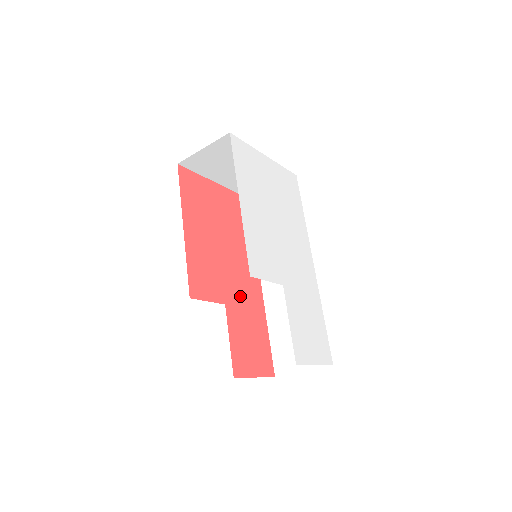
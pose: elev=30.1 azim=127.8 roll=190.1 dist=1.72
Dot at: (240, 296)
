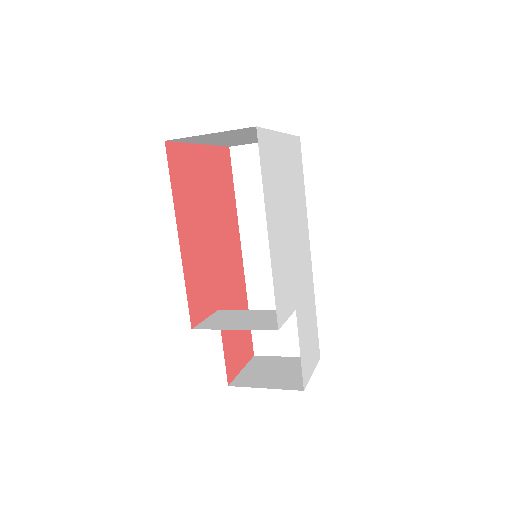
Dot at: (228, 288)
